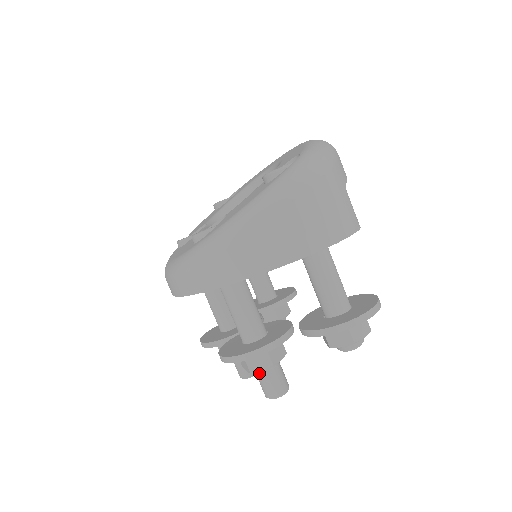
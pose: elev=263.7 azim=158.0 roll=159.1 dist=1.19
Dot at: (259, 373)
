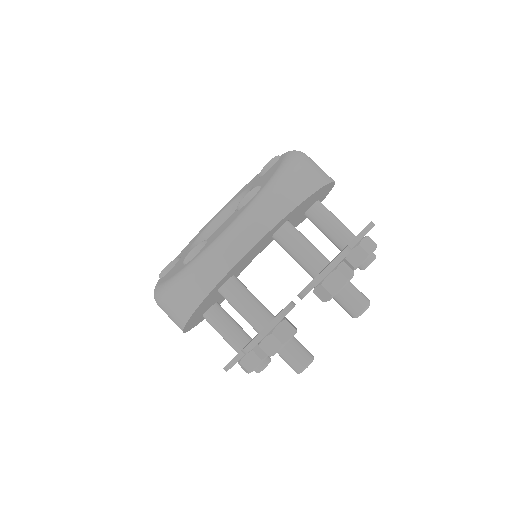
Dot at: (348, 287)
